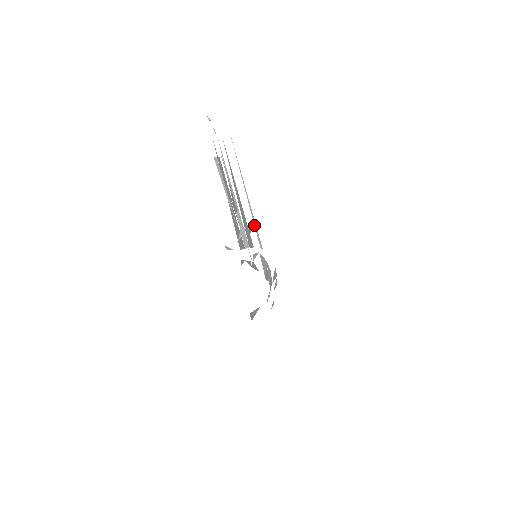
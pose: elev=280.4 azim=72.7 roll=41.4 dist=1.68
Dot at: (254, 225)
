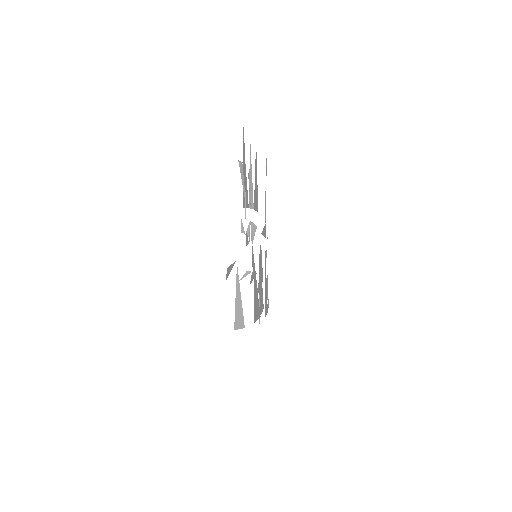
Dot at: (265, 209)
